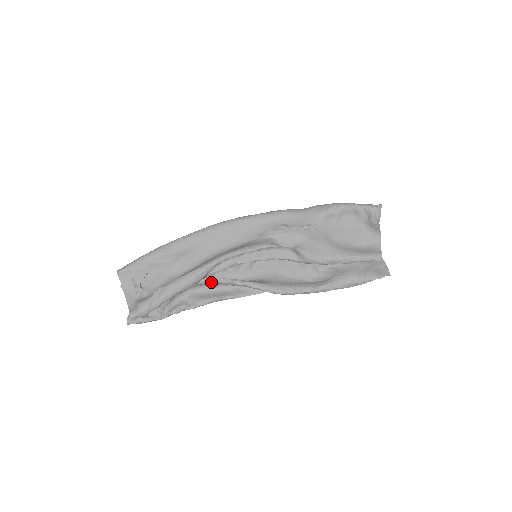
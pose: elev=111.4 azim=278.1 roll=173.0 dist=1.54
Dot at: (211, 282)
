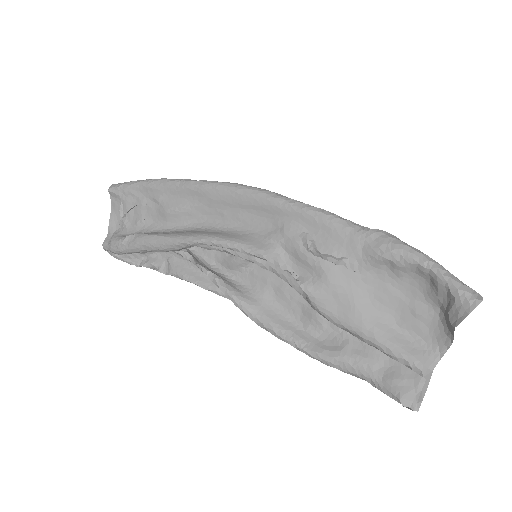
Dot at: (188, 259)
